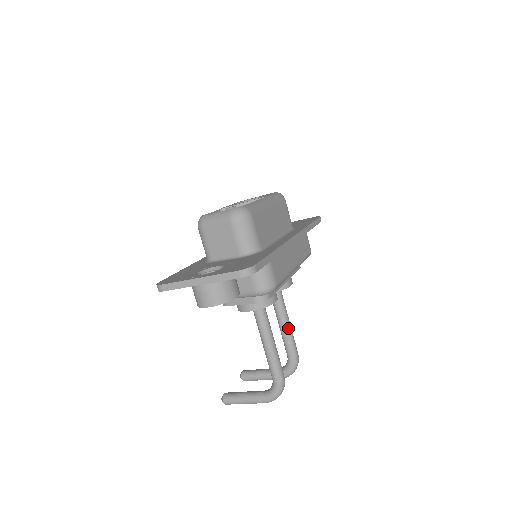
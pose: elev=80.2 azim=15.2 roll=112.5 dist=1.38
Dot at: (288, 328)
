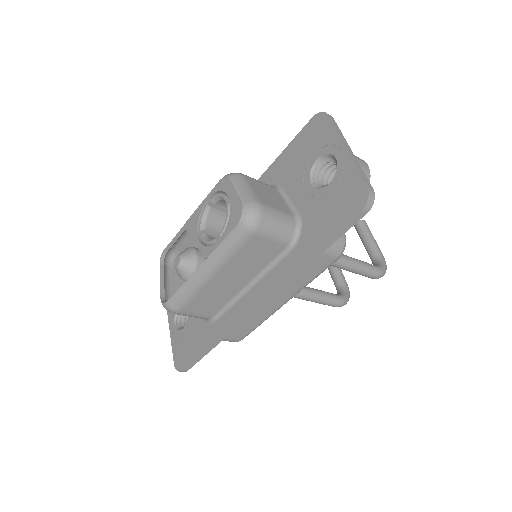
Dot at: occluded
